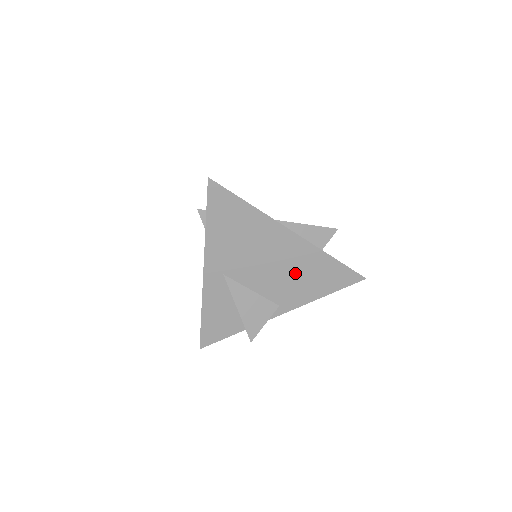
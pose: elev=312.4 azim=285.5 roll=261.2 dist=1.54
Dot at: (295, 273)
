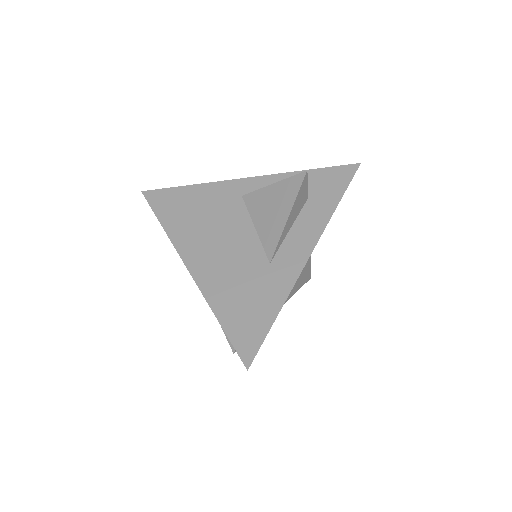
Dot at: occluded
